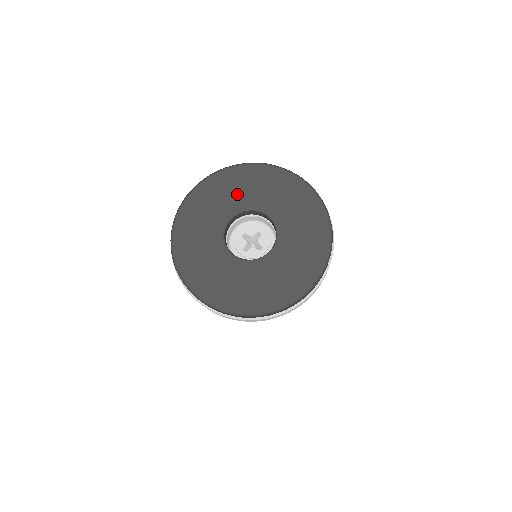
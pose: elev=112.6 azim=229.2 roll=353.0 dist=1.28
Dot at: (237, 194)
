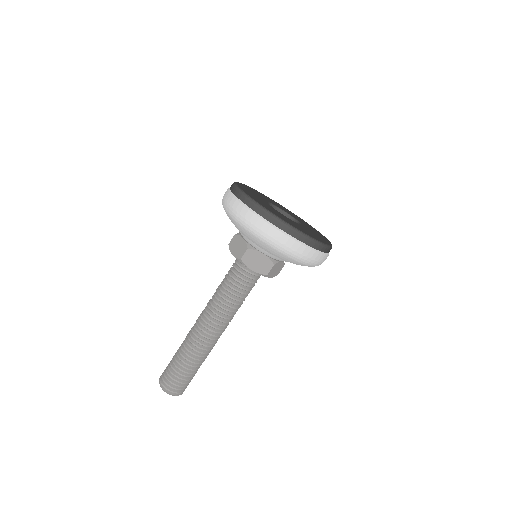
Dot at: (279, 206)
